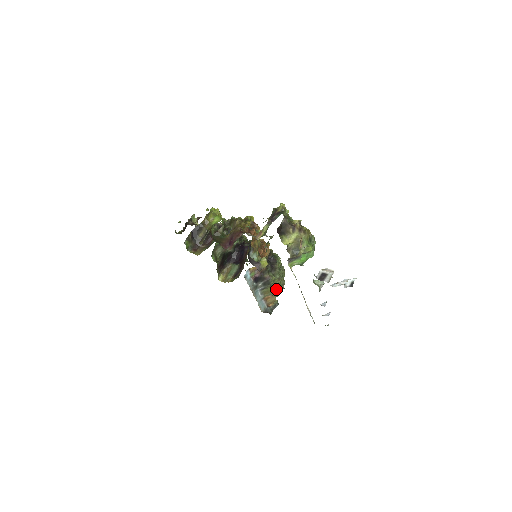
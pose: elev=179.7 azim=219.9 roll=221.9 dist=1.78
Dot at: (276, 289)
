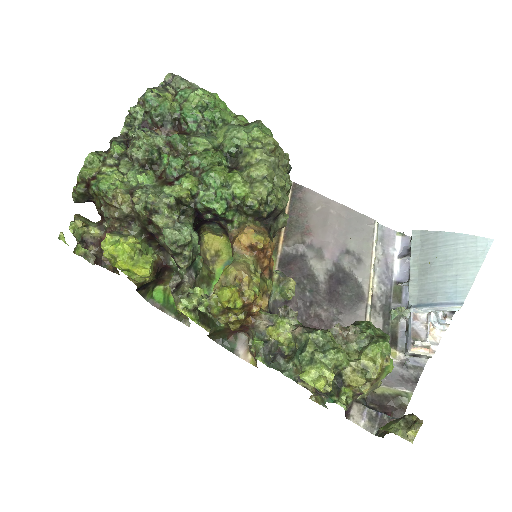
Dot at: occluded
